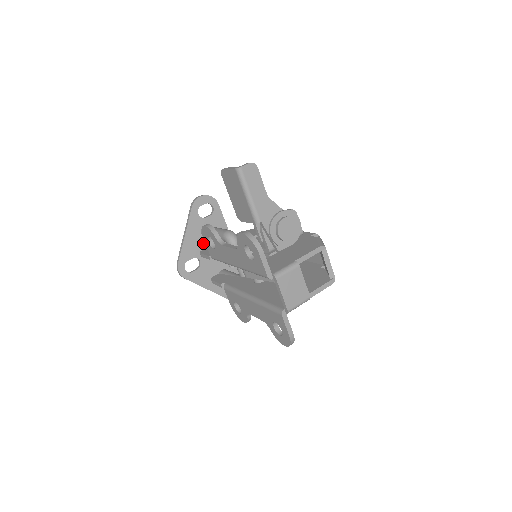
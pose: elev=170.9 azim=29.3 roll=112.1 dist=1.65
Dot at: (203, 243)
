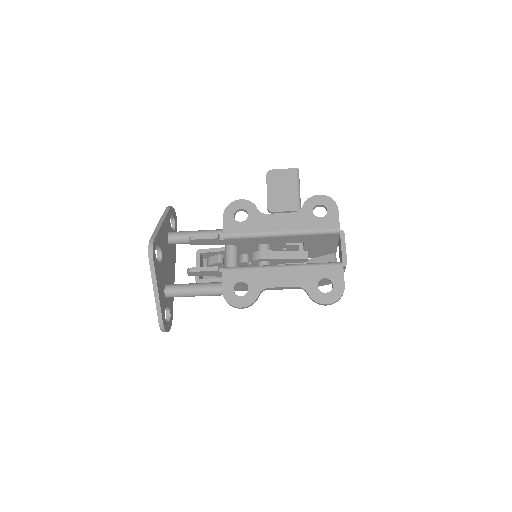
Dot at: (166, 245)
